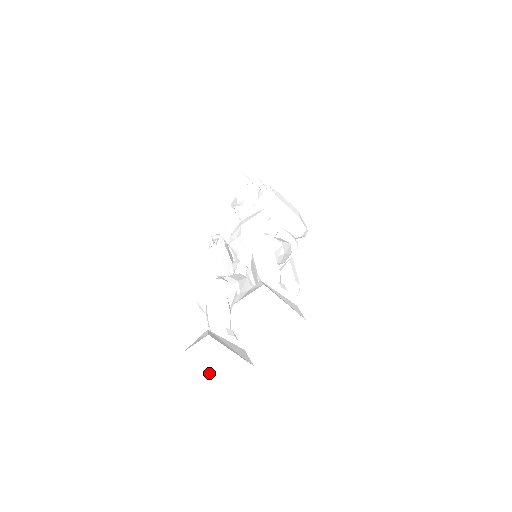
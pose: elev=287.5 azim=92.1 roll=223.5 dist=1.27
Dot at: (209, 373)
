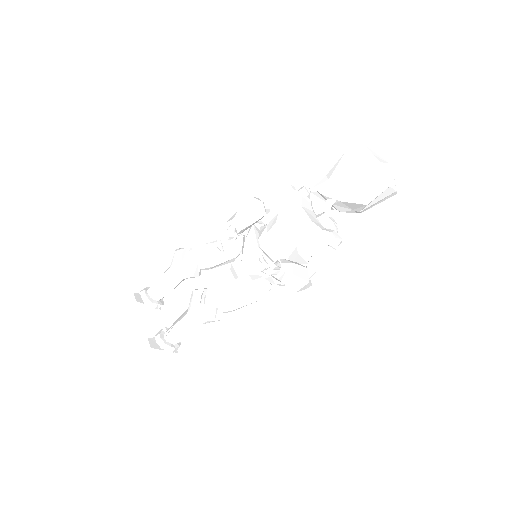
Dot at: occluded
